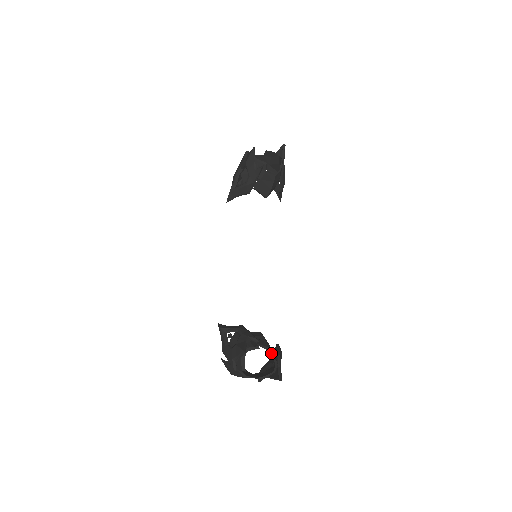
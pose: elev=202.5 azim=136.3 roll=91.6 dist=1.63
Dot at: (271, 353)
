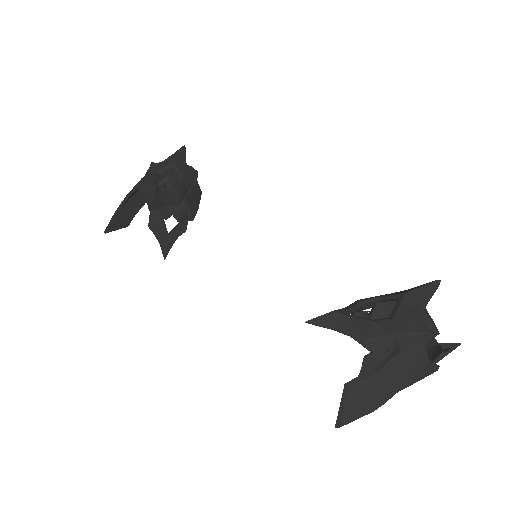
Dot at: occluded
